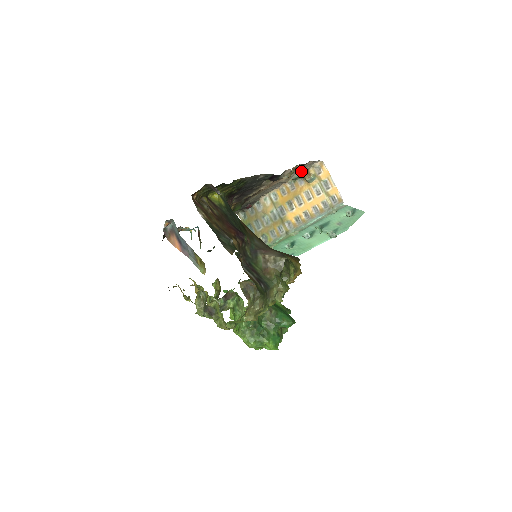
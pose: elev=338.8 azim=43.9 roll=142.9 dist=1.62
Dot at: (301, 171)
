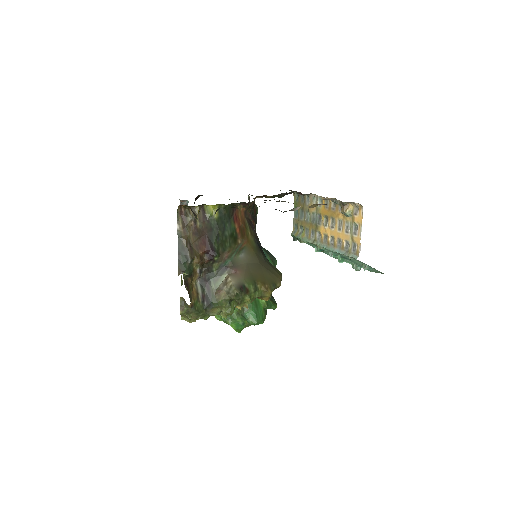
Dot at: (340, 201)
